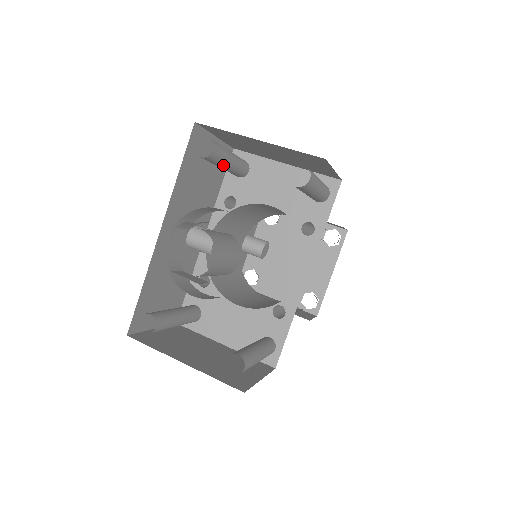
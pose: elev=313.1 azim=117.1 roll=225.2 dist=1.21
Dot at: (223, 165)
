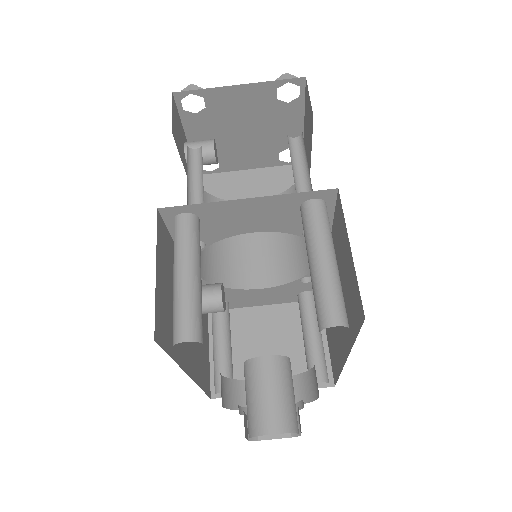
Dot at: occluded
